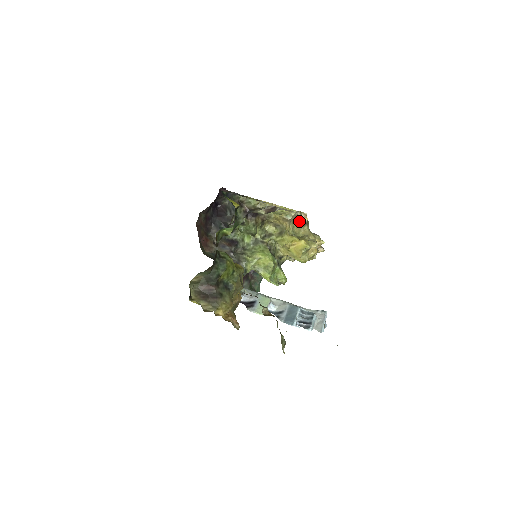
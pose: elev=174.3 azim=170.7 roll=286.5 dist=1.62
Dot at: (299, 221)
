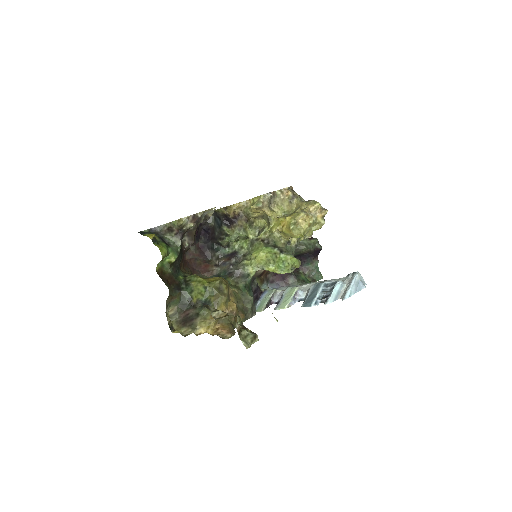
Dot at: (284, 199)
